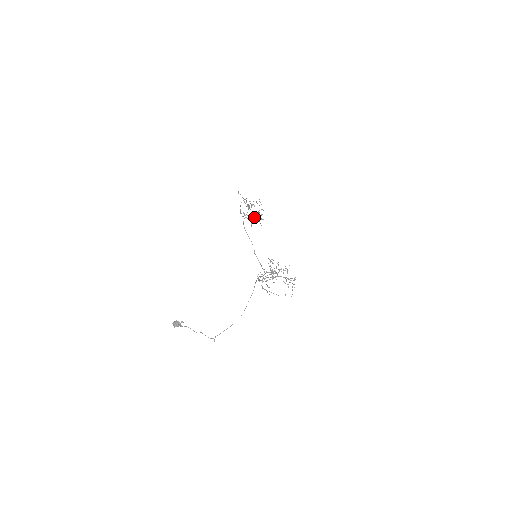
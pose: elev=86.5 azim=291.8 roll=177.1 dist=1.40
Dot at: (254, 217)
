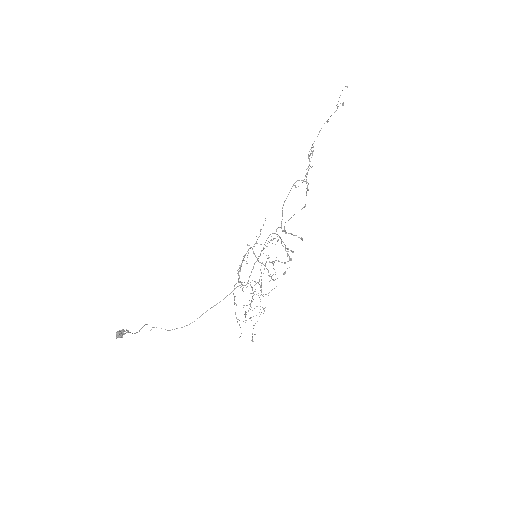
Dot at: (289, 233)
